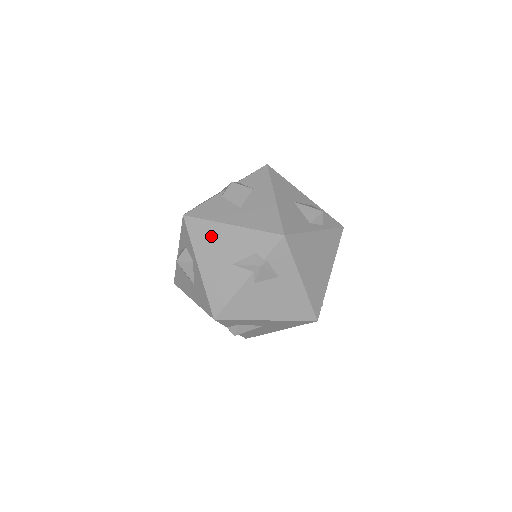
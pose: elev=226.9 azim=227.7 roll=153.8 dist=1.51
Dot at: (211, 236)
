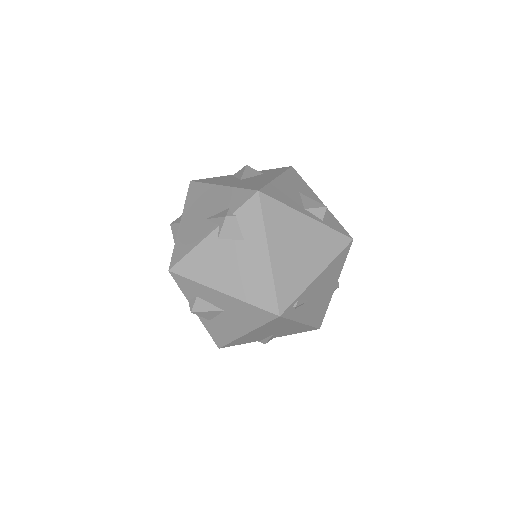
Dot at: (202, 196)
